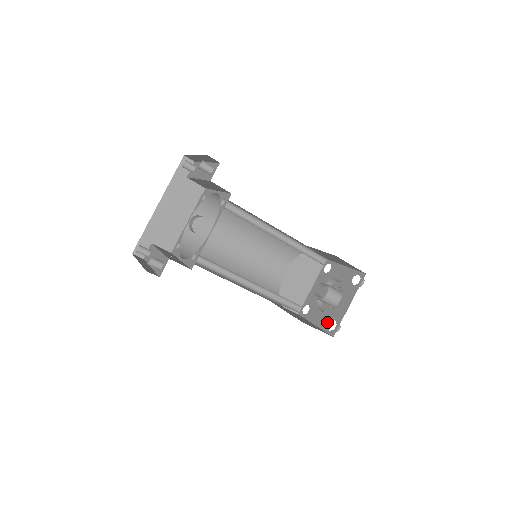
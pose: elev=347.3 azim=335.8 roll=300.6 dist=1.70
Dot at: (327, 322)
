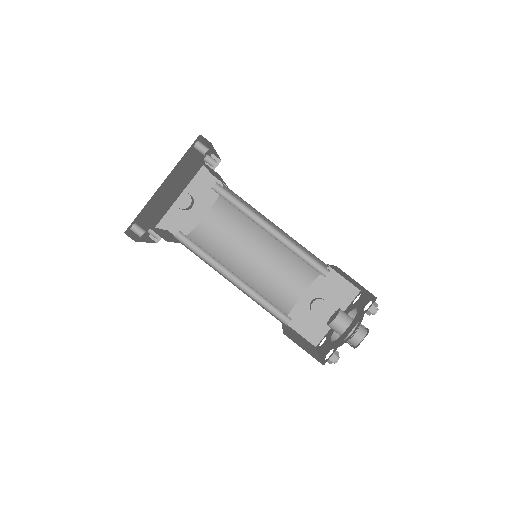
Dot at: (328, 351)
